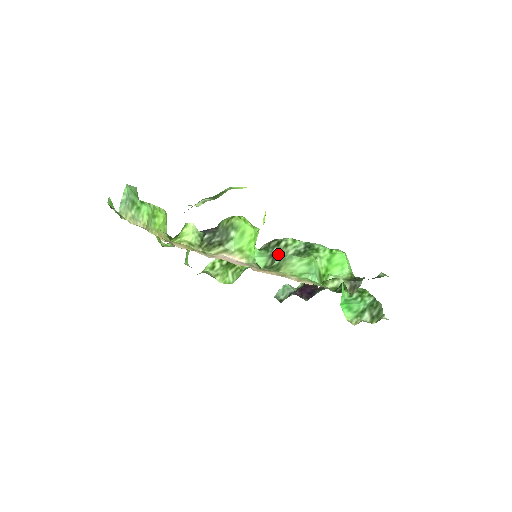
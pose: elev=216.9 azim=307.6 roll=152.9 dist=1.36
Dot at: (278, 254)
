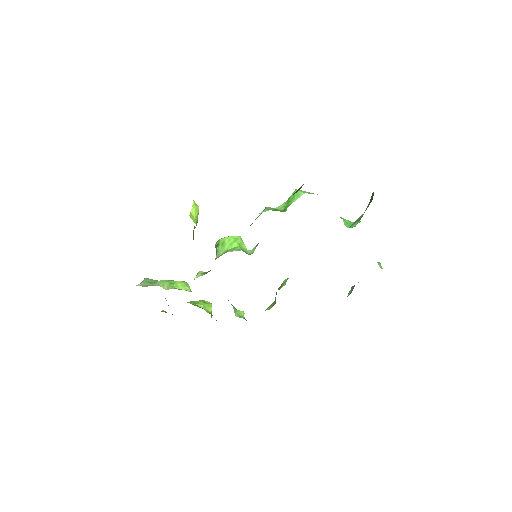
Dot at: occluded
